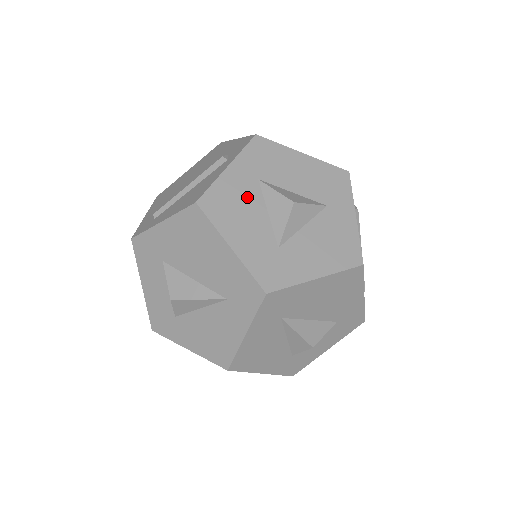
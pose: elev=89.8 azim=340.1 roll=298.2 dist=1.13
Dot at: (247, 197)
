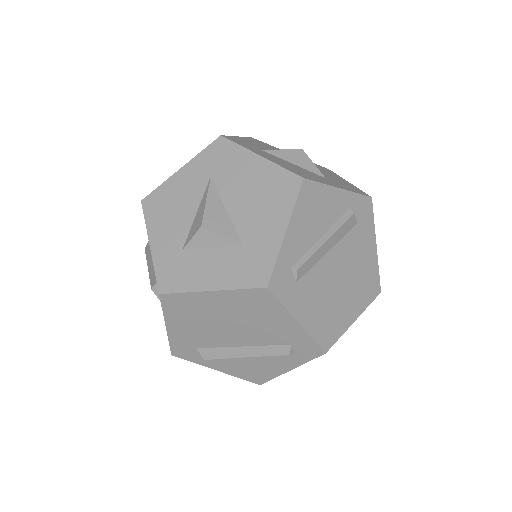
Dot at: occluded
